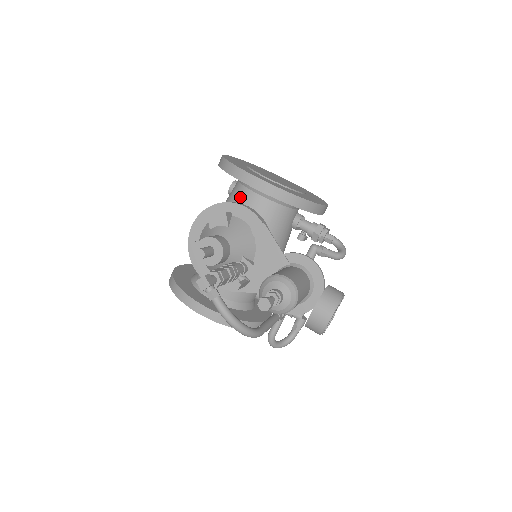
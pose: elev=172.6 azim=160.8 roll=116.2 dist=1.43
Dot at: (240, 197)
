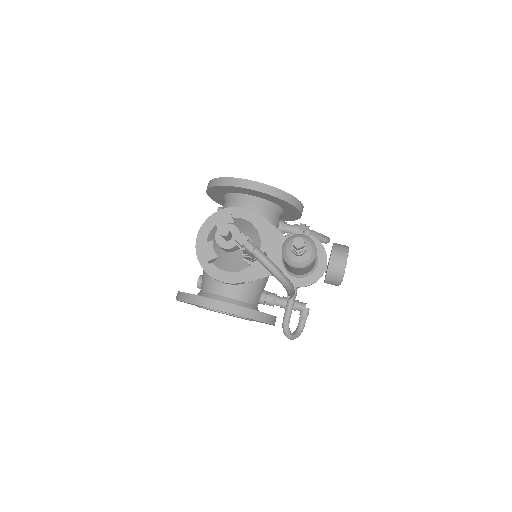
Dot at: occluded
